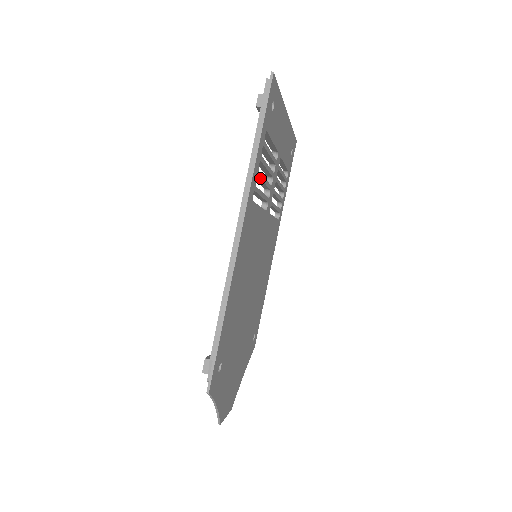
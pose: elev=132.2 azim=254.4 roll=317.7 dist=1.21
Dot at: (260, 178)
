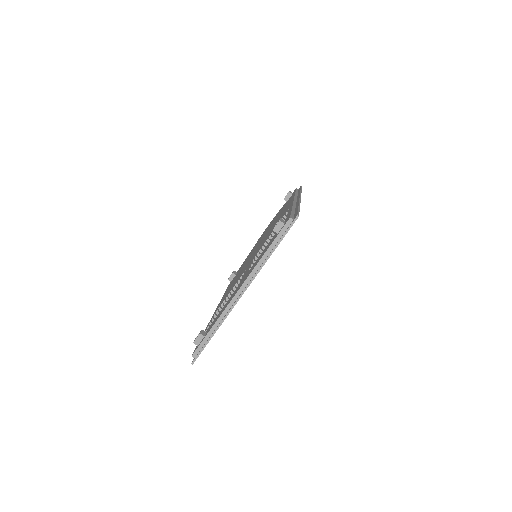
Dot at: occluded
